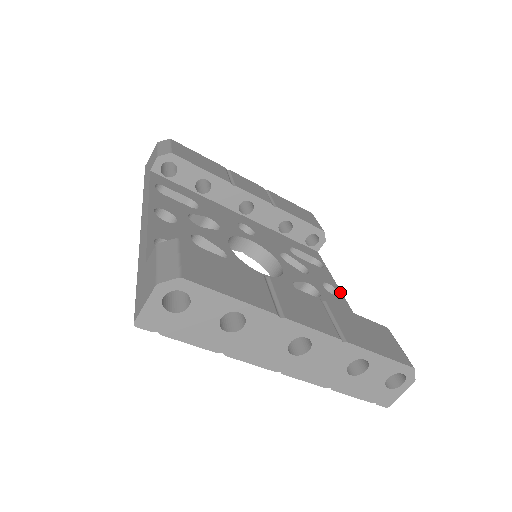
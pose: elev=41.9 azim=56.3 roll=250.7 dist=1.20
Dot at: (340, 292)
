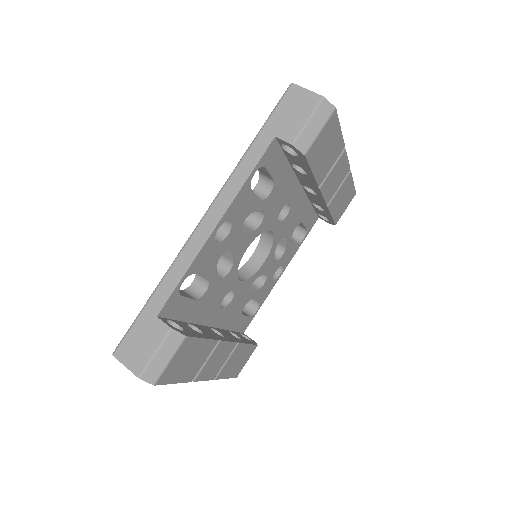
Dot at: (282, 273)
